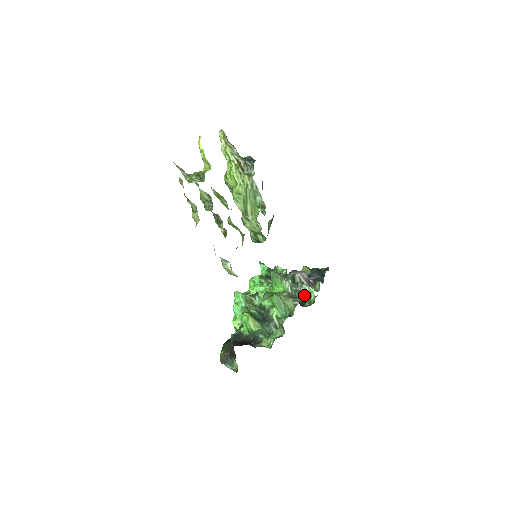
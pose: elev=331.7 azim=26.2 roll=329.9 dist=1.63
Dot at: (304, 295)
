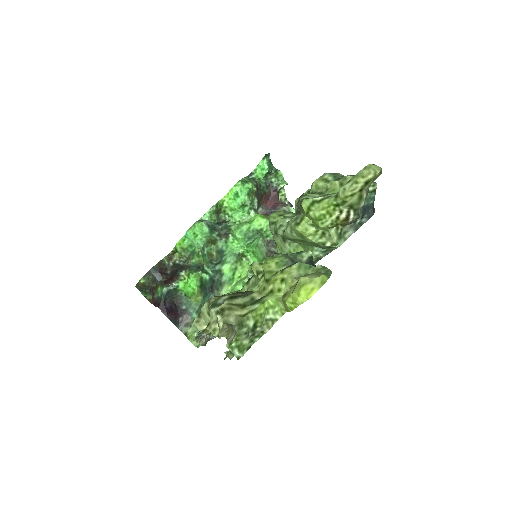
Dot at: occluded
